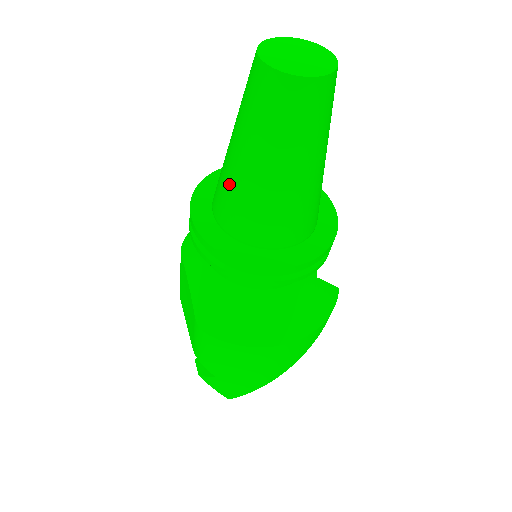
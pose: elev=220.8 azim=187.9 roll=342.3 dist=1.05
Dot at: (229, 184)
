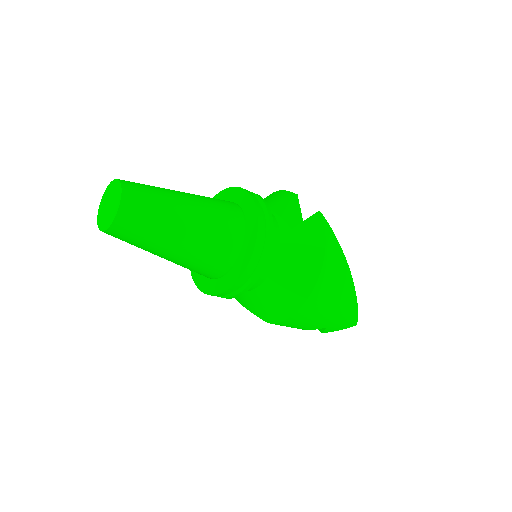
Dot at: occluded
